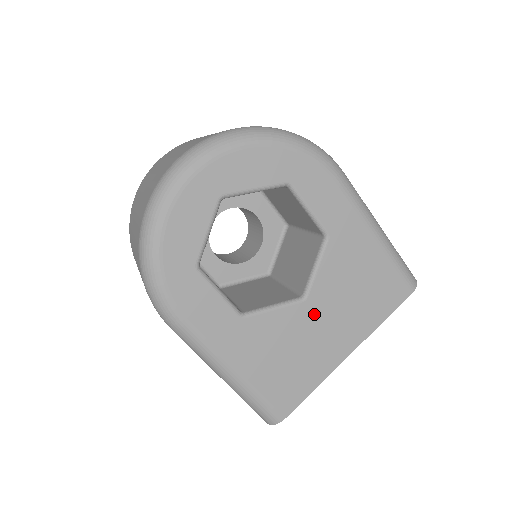
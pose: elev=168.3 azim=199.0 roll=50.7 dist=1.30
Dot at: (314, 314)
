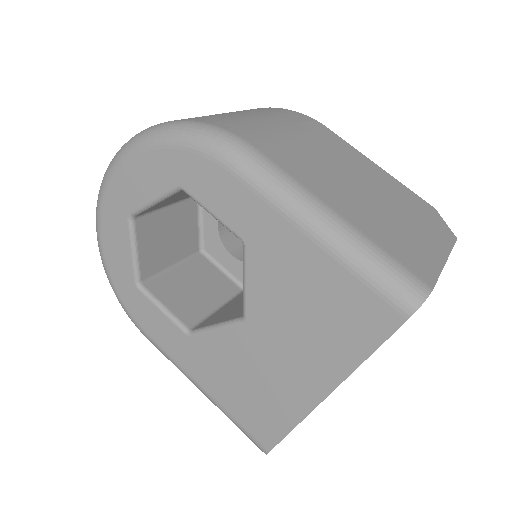
Dot at: (260, 339)
